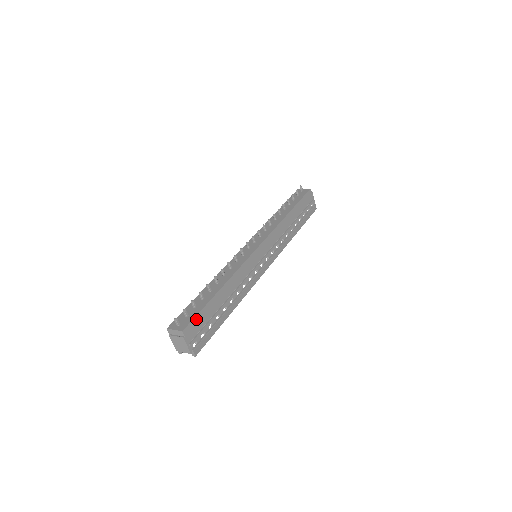
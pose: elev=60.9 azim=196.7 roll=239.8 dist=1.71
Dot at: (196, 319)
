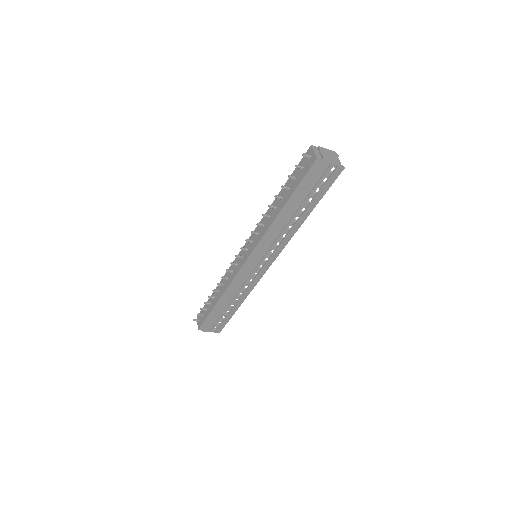
Dot at: (206, 322)
